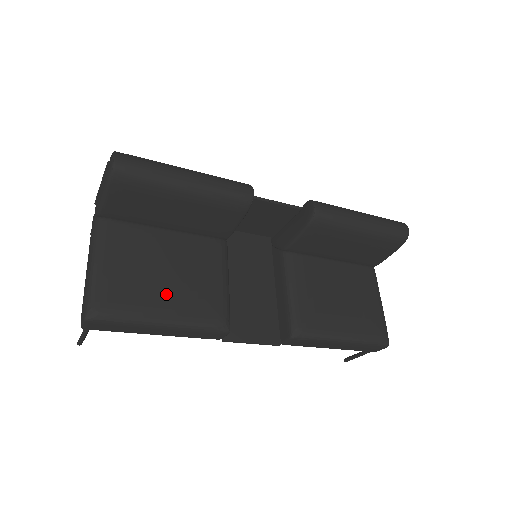
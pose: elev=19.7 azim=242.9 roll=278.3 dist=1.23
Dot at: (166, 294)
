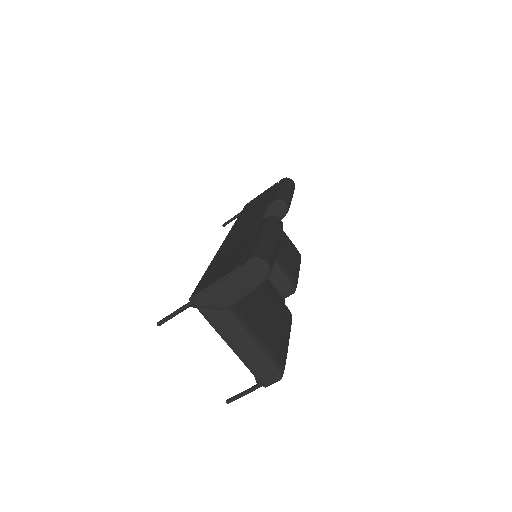
Dot at: (279, 324)
